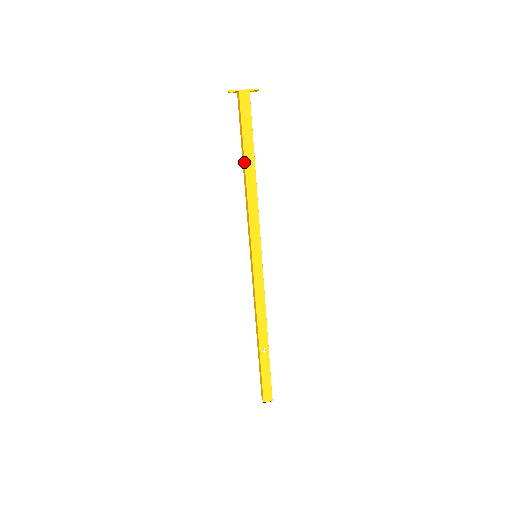
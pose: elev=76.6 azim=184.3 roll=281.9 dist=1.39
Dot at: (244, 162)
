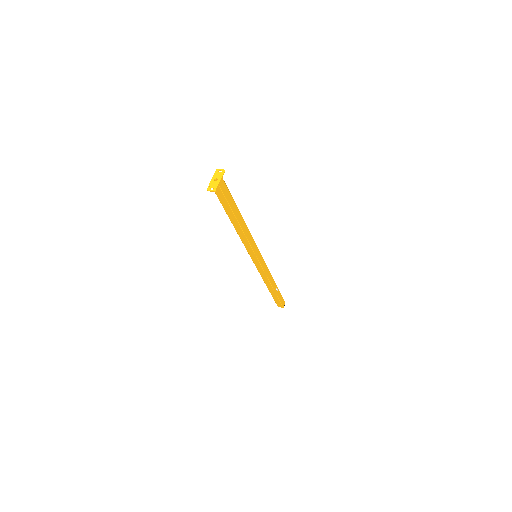
Dot at: (237, 220)
